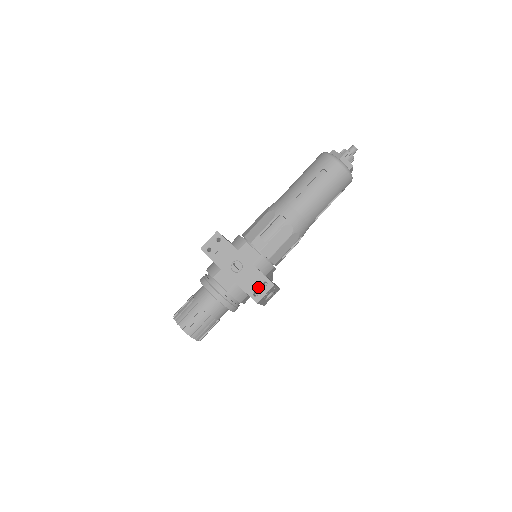
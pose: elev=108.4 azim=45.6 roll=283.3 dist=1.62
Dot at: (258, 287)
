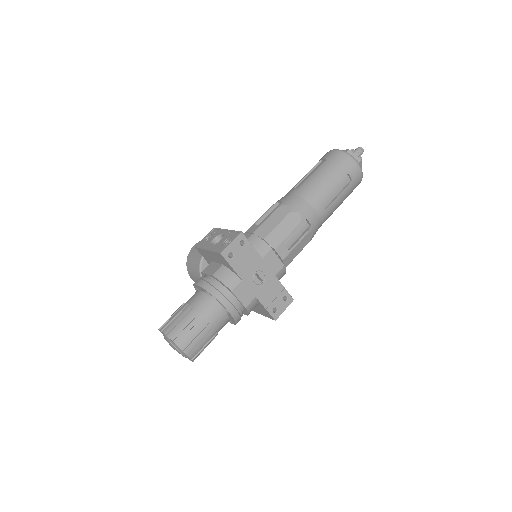
Dot at: (279, 302)
